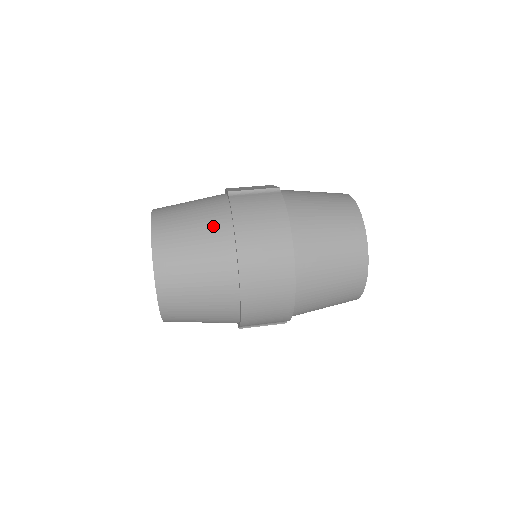
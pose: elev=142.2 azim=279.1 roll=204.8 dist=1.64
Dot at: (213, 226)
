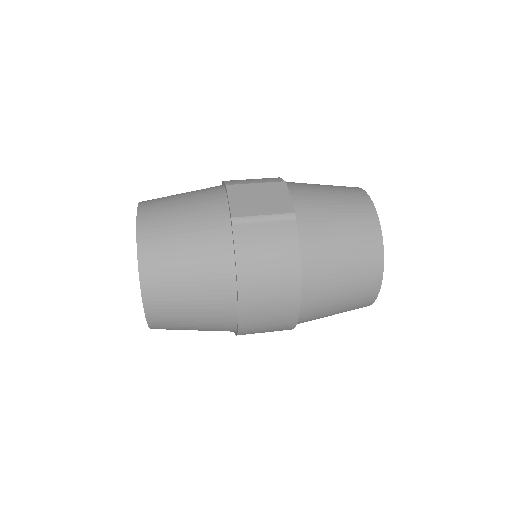
Dot at: (212, 271)
